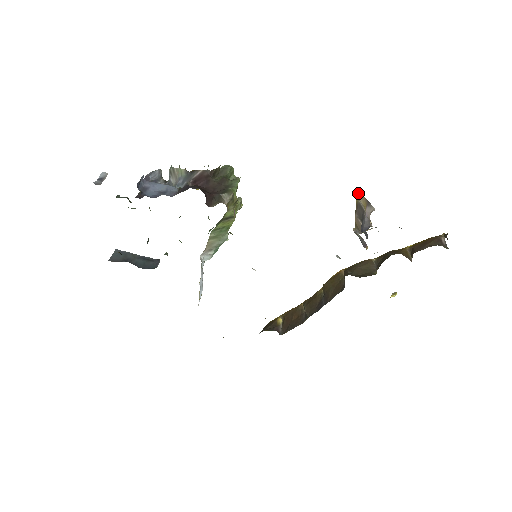
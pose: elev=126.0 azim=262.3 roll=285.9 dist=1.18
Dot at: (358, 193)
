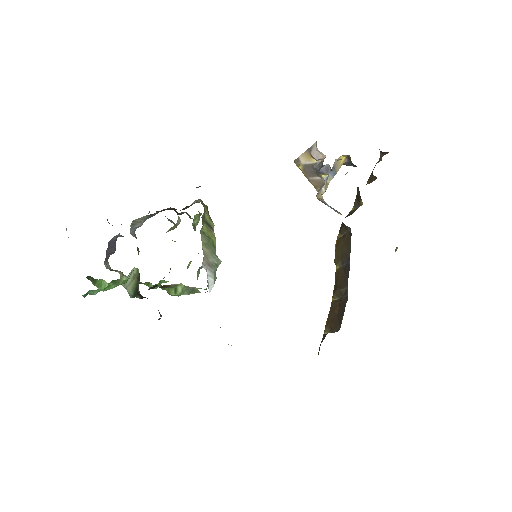
Dot at: (298, 160)
